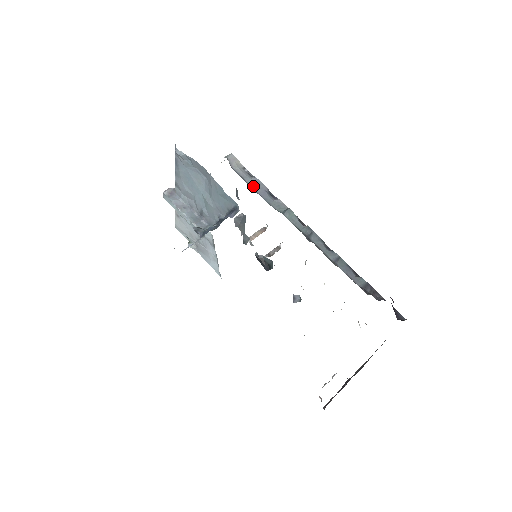
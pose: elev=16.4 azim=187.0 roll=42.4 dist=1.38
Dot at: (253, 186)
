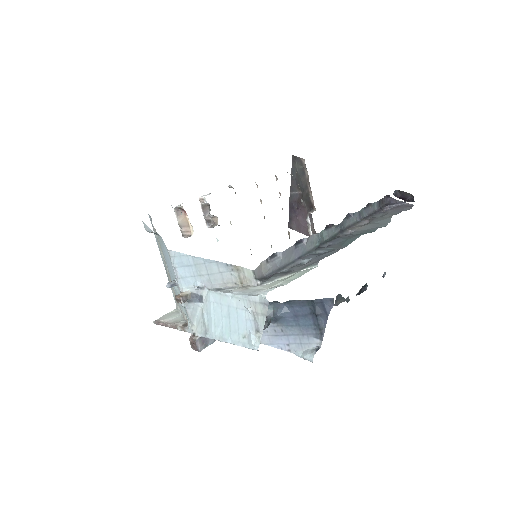
Dot at: (288, 261)
